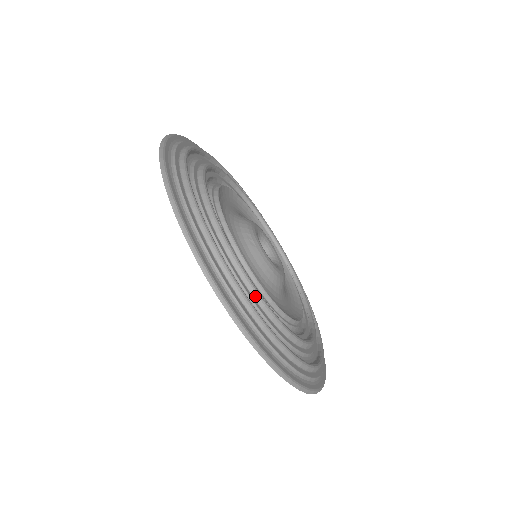
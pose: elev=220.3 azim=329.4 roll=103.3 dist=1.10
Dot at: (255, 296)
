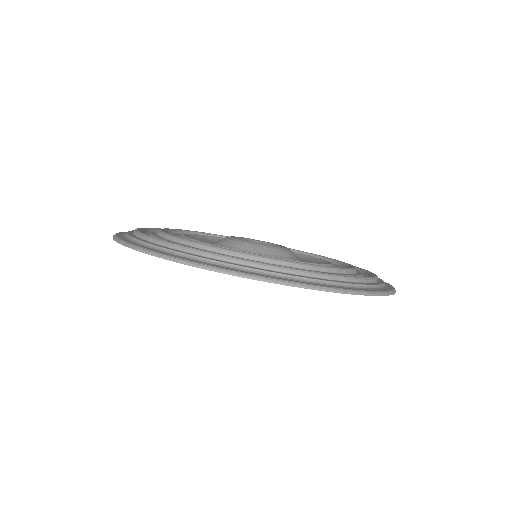
Dot at: (257, 259)
